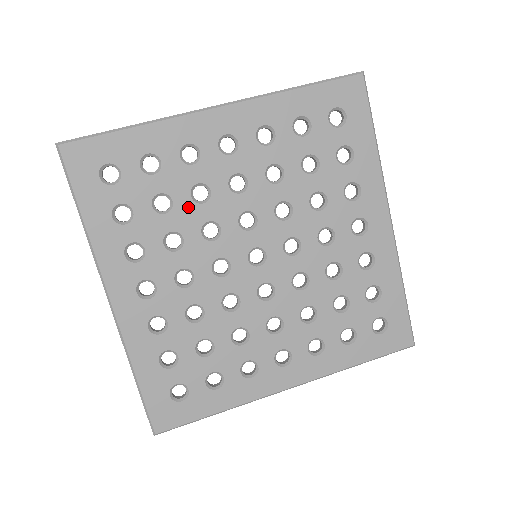
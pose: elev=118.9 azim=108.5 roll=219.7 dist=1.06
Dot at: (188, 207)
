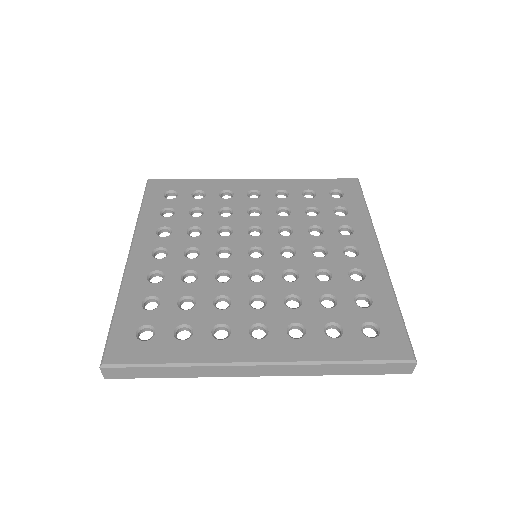
Dot at: (214, 217)
